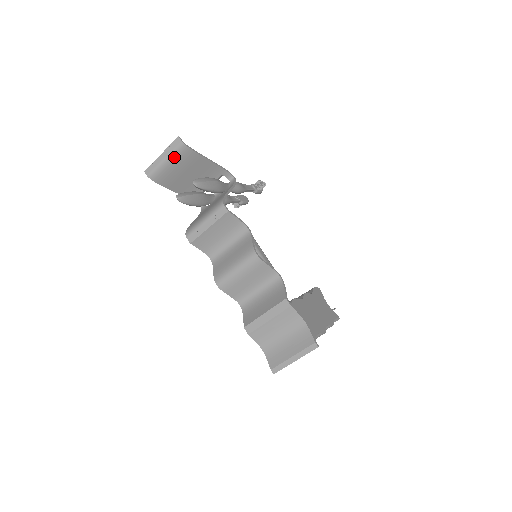
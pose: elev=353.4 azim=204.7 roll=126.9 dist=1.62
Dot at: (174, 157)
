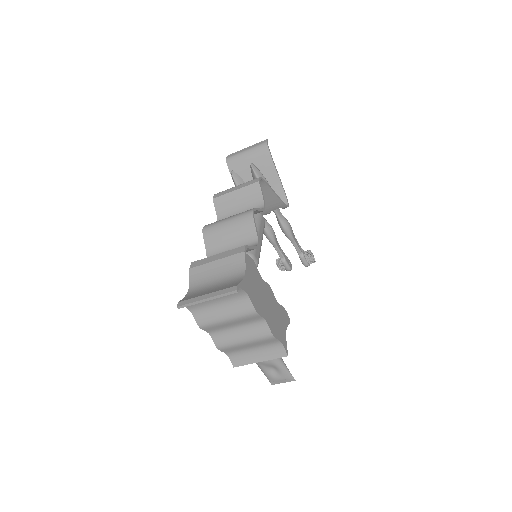
Dot at: (254, 151)
